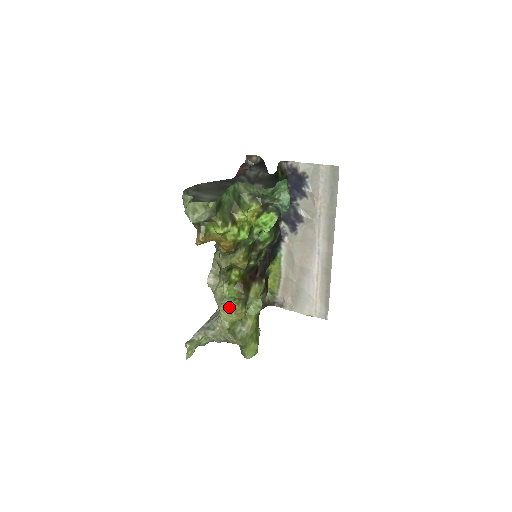
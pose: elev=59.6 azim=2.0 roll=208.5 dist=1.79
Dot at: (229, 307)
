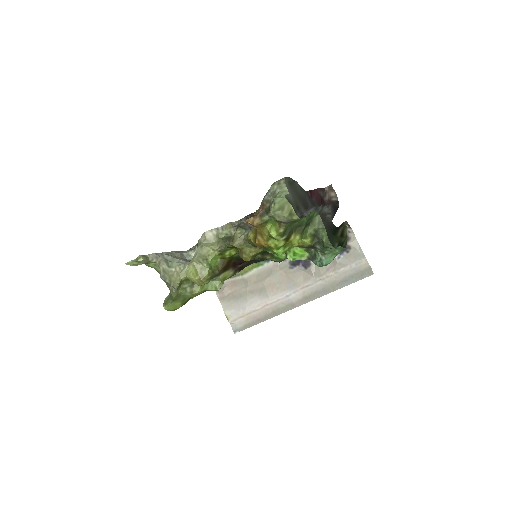
Dot at: (201, 269)
